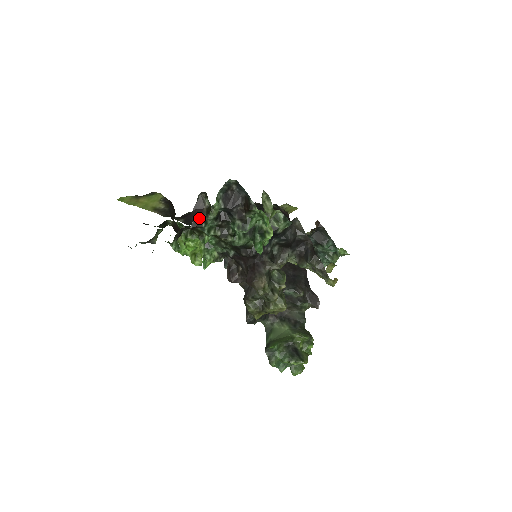
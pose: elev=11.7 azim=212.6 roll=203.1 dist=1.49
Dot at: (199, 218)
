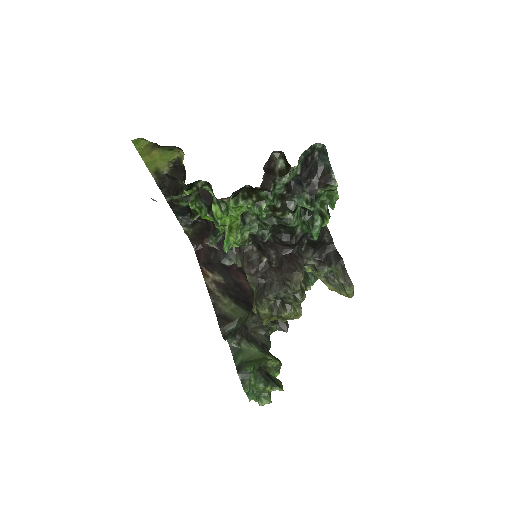
Dot at: (270, 179)
